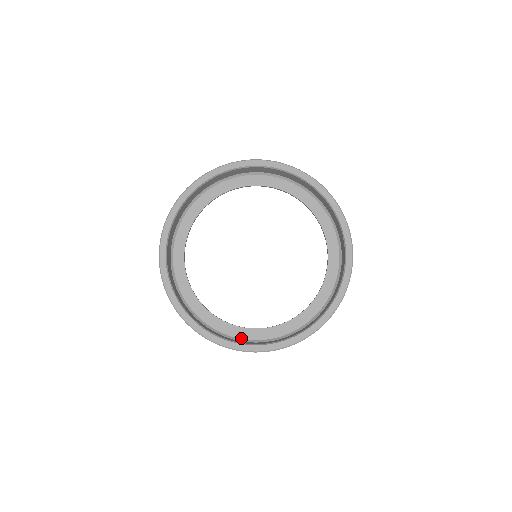
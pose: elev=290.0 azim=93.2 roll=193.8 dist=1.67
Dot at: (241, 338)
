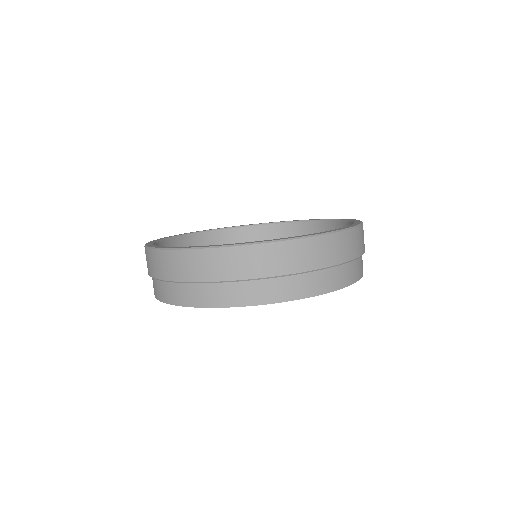
Dot at: occluded
